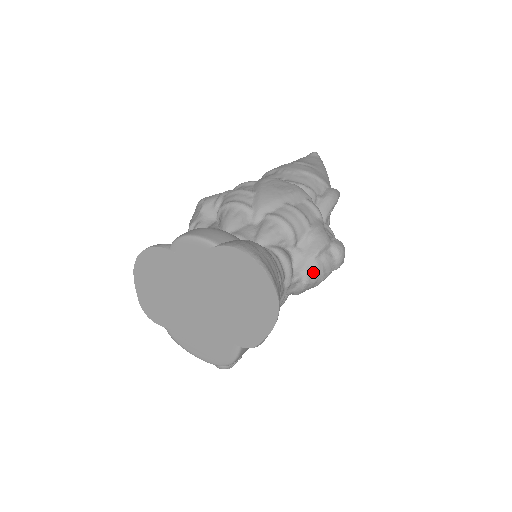
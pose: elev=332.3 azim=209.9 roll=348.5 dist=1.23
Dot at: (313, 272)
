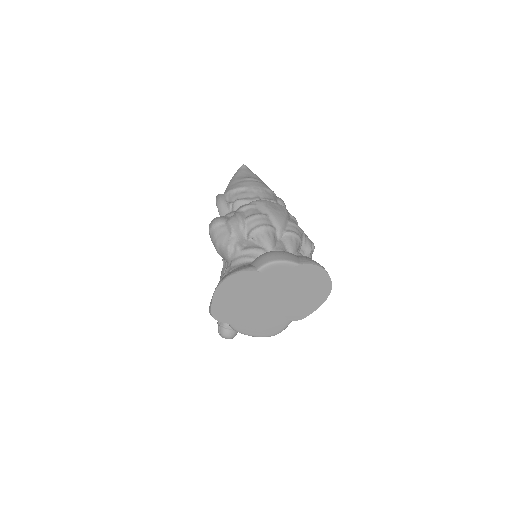
Dot at: occluded
